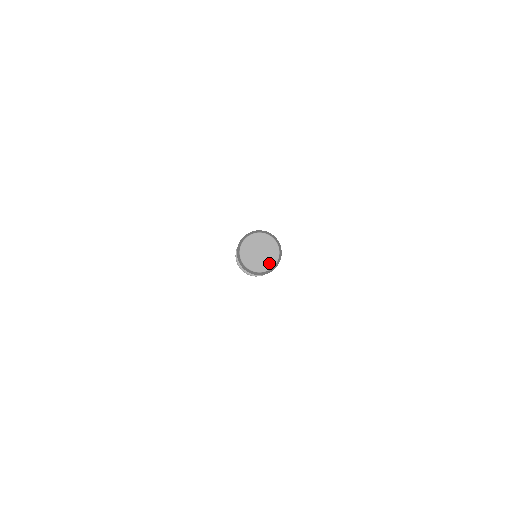
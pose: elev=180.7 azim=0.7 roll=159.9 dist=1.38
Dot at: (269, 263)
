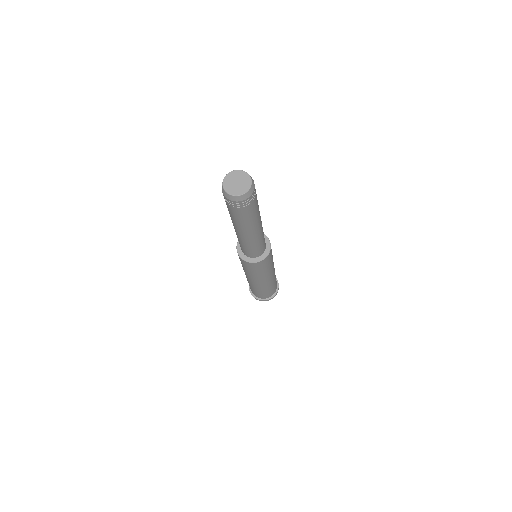
Dot at: (247, 184)
